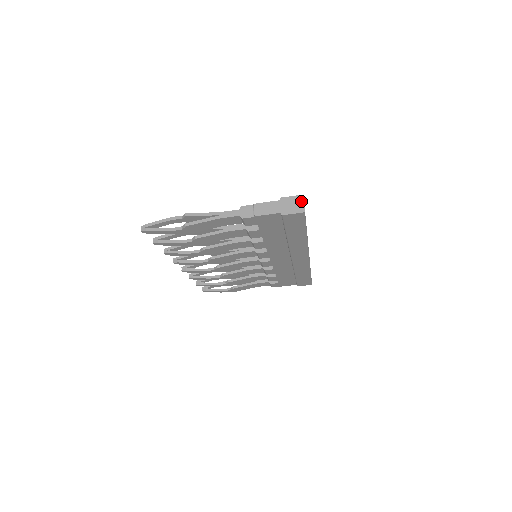
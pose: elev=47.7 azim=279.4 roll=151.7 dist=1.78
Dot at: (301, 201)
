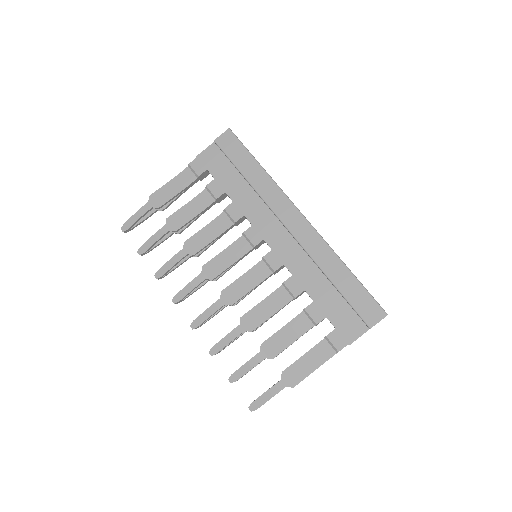
Dot at: occluded
